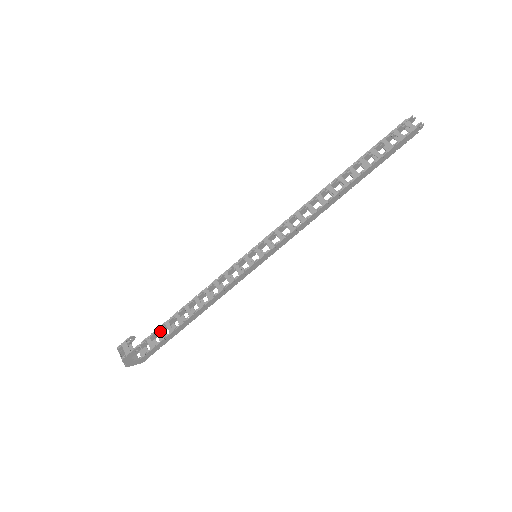
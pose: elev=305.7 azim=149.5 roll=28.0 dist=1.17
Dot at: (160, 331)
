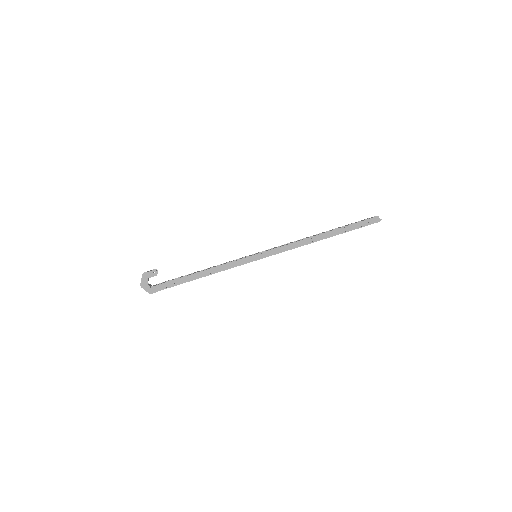
Dot at: occluded
